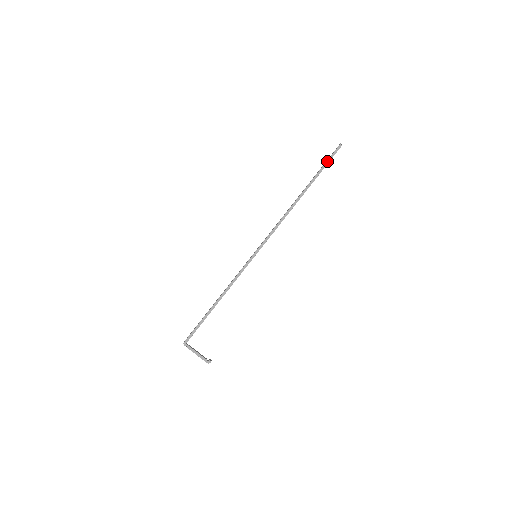
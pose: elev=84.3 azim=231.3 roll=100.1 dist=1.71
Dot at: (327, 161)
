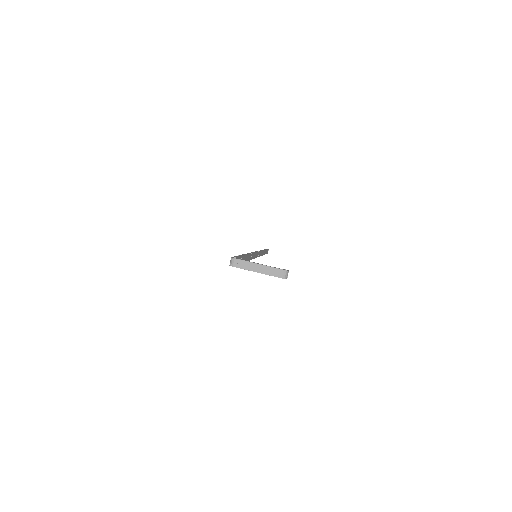
Dot at: (265, 249)
